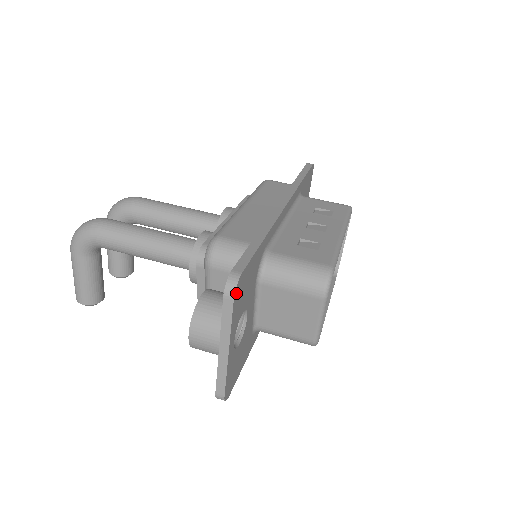
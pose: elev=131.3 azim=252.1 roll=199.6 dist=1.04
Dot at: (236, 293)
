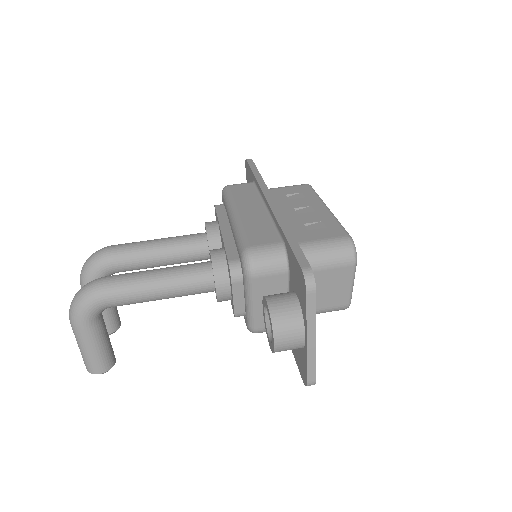
Dot at: (314, 285)
